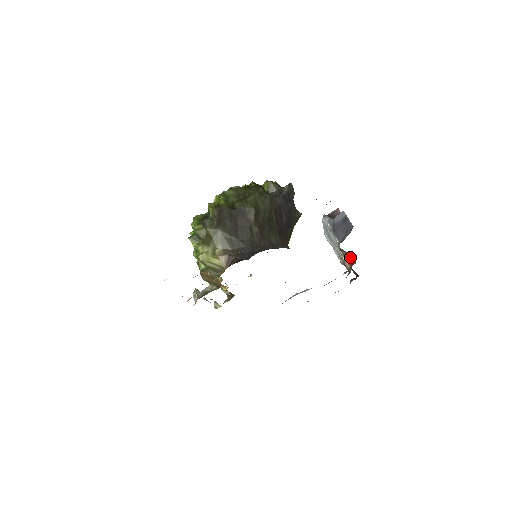
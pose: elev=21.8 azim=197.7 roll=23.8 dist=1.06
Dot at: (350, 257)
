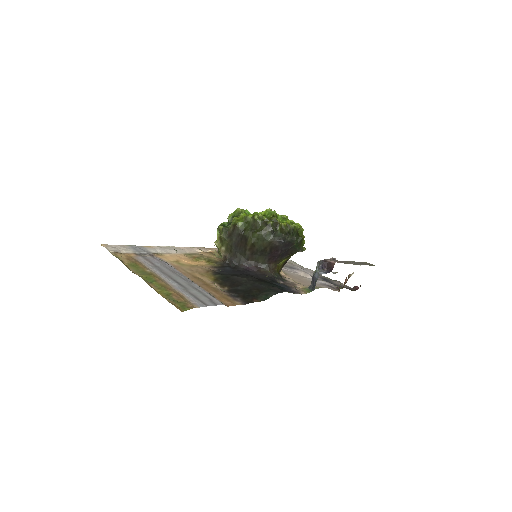
Dot at: occluded
